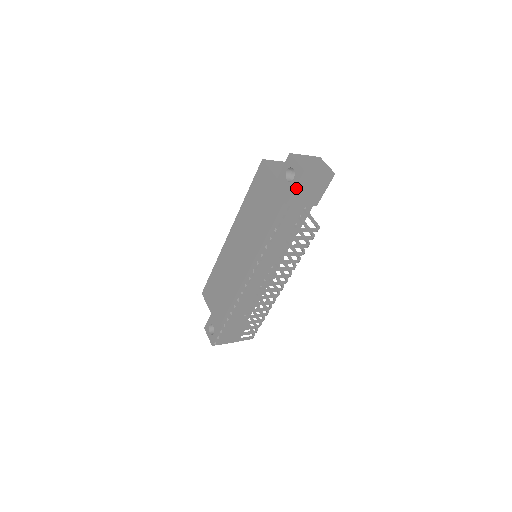
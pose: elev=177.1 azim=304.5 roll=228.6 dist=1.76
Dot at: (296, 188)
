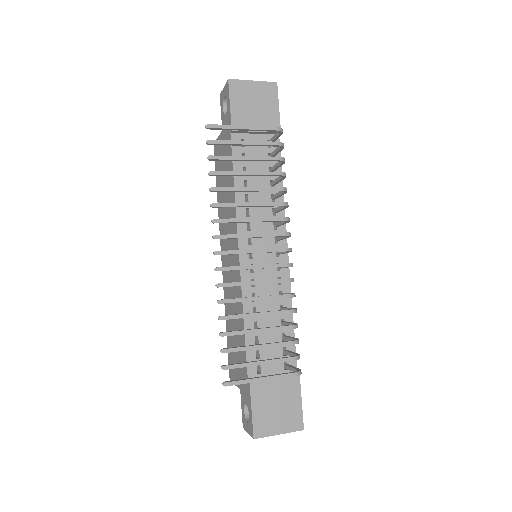
Dot at: (232, 105)
